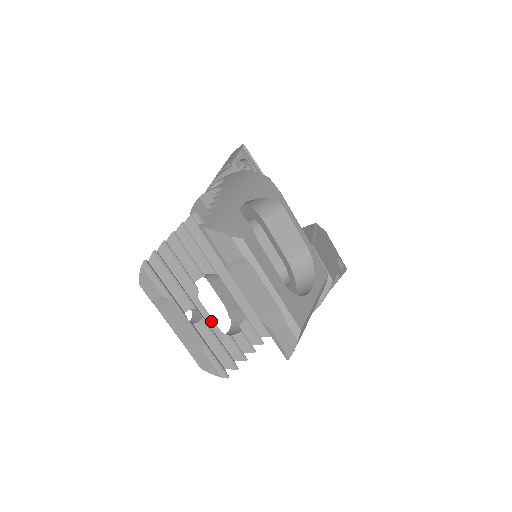
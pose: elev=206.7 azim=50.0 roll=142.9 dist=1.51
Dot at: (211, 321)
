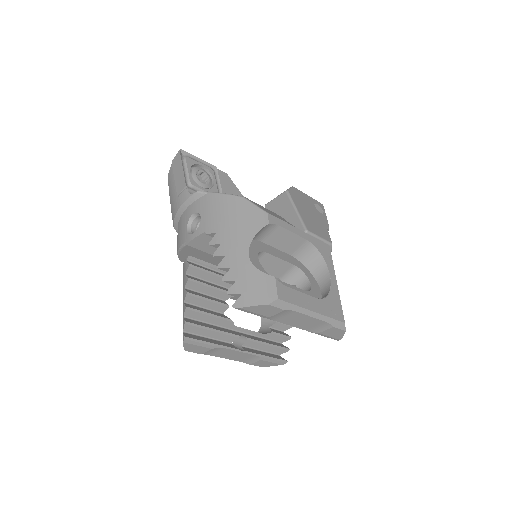
Dot at: (252, 332)
